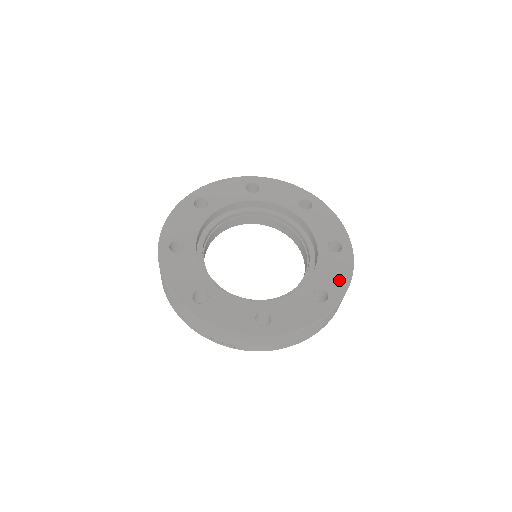
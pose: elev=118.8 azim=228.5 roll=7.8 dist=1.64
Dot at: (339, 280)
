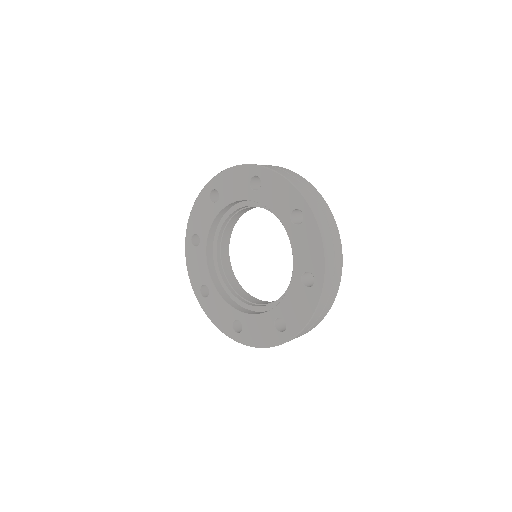
Dot at: (254, 338)
